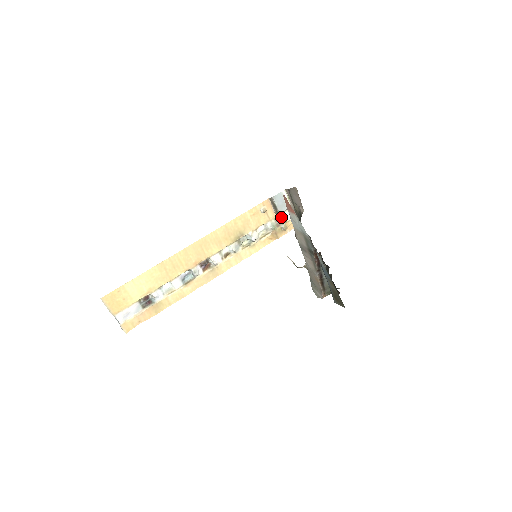
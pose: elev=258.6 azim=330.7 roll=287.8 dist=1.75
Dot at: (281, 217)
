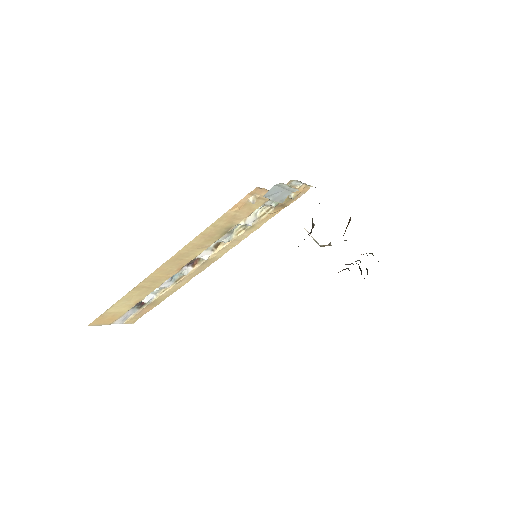
Dot at: occluded
